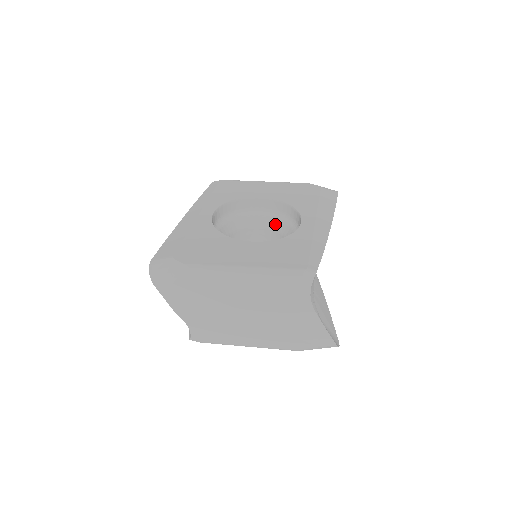
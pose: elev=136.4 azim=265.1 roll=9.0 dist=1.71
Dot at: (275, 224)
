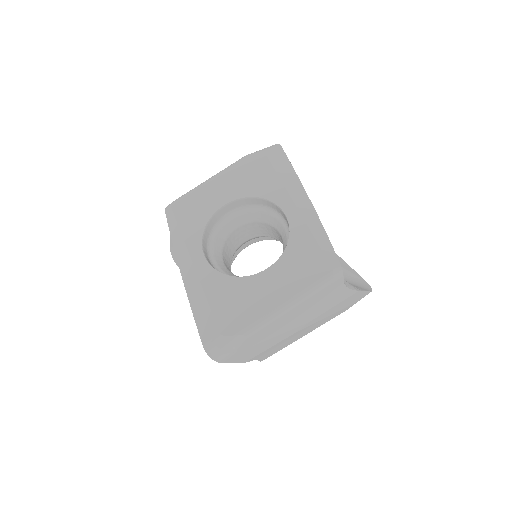
Dot at: (252, 217)
